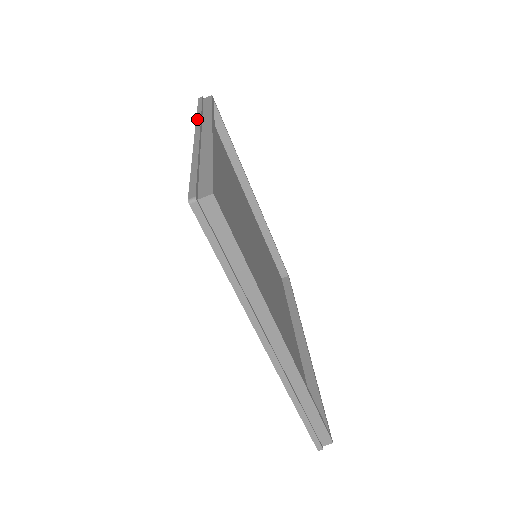
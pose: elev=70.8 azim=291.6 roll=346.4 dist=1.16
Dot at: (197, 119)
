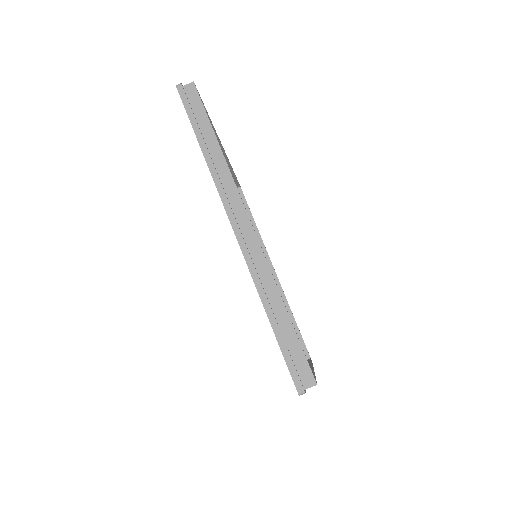
Dot at: occluded
